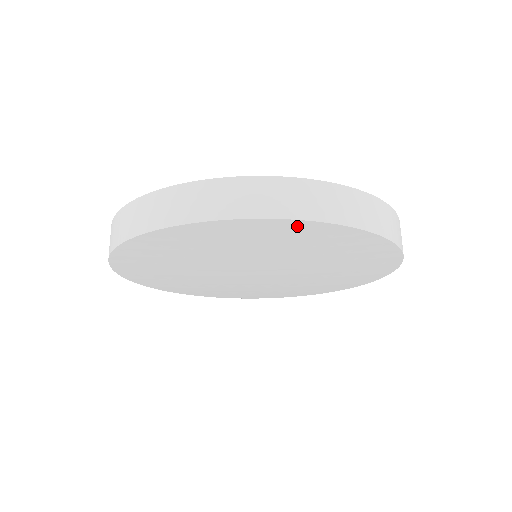
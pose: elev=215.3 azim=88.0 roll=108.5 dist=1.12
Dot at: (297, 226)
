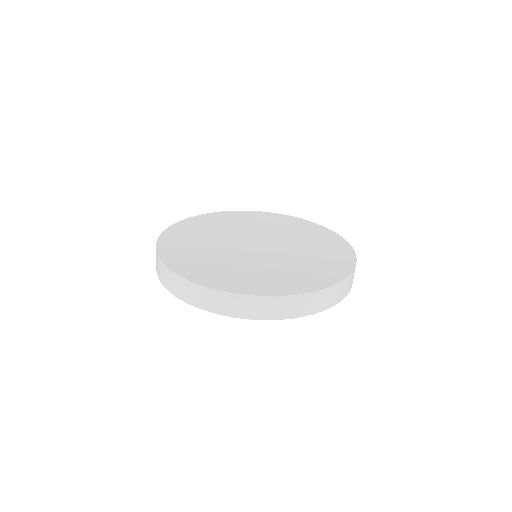
Dot at: occluded
